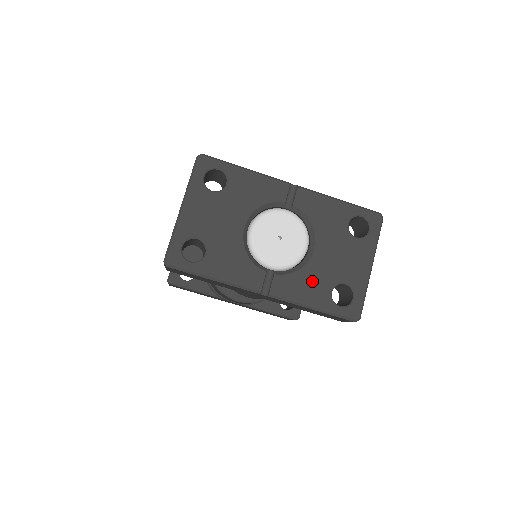
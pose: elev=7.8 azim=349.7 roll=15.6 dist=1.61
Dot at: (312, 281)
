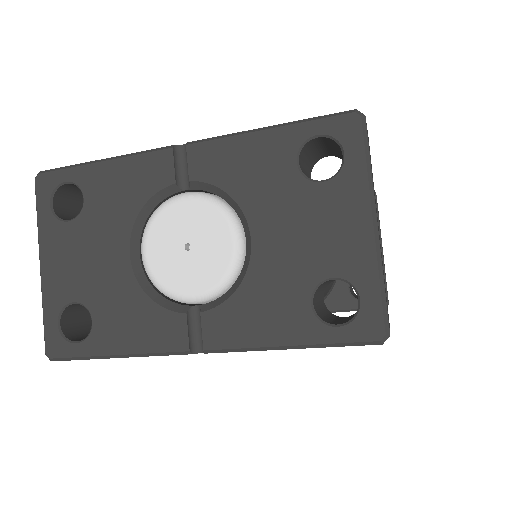
Dot at: (268, 298)
